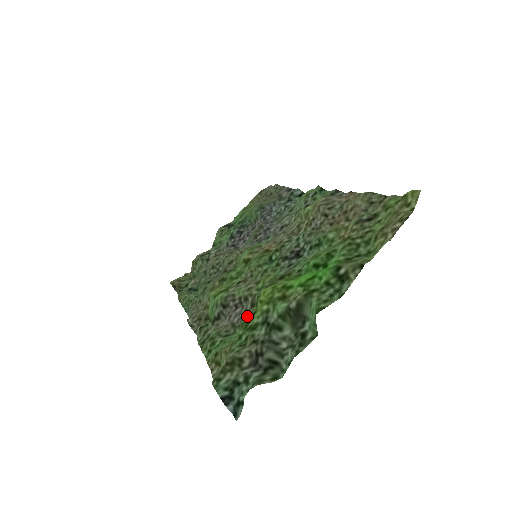
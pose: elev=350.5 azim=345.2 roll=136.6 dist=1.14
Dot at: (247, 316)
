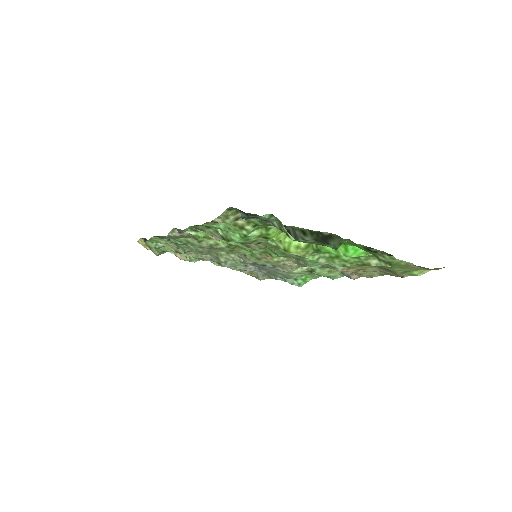
Dot at: (250, 243)
